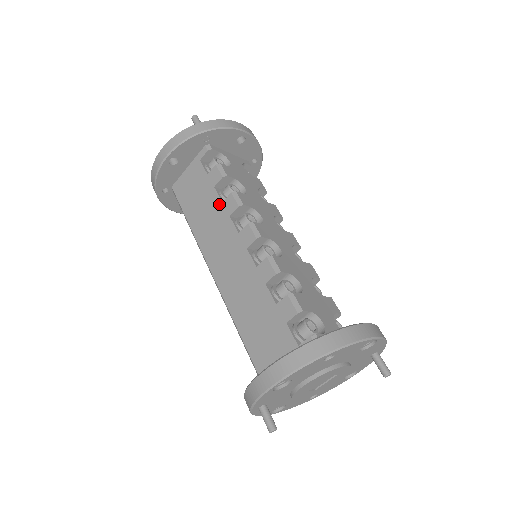
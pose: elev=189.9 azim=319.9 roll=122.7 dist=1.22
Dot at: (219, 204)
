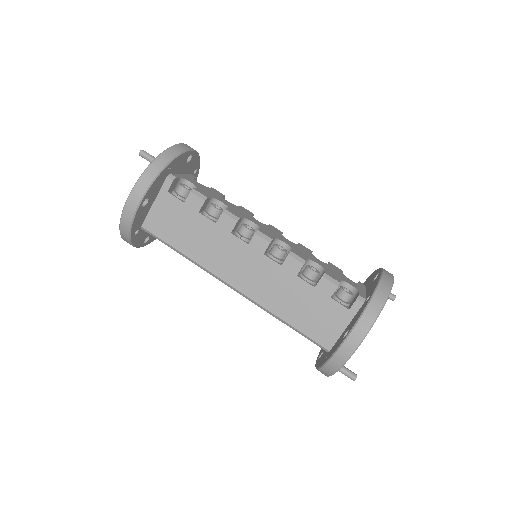
Dot at: (213, 226)
